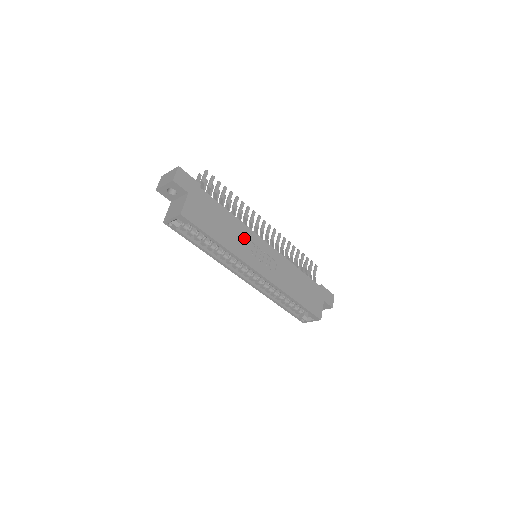
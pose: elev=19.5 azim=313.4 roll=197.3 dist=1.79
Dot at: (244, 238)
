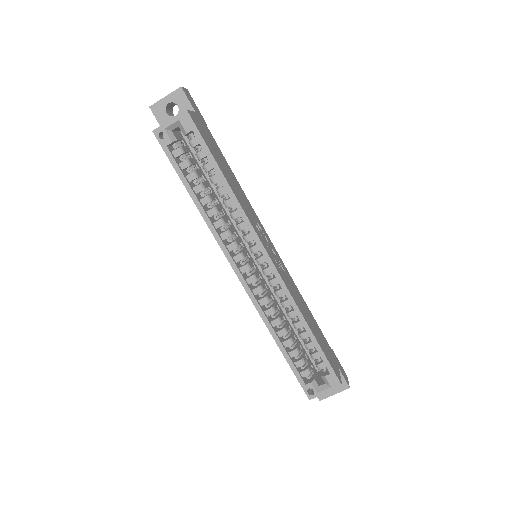
Dot at: (250, 210)
